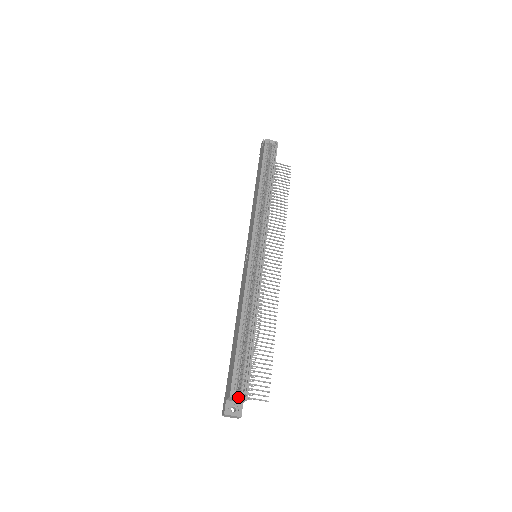
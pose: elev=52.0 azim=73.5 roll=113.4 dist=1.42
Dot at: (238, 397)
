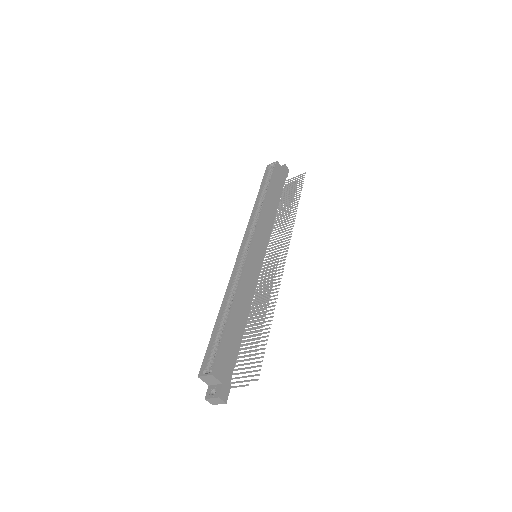
Dot at: (204, 375)
